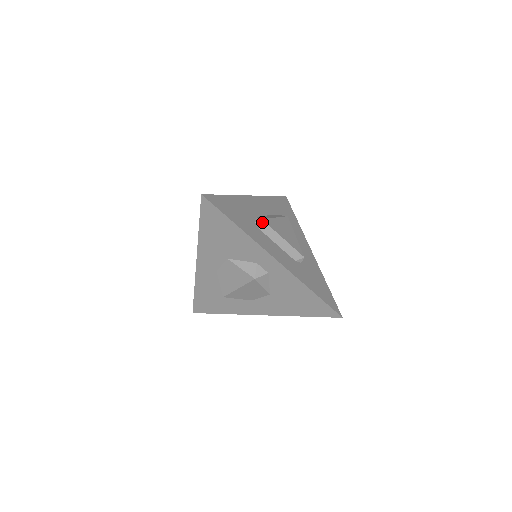
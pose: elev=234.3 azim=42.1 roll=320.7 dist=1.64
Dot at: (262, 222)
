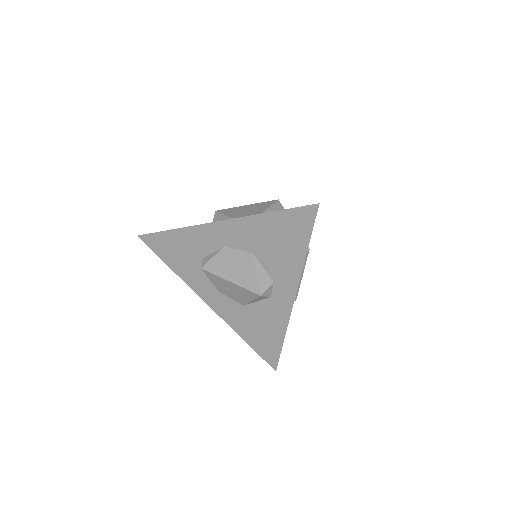
Dot at: (307, 252)
